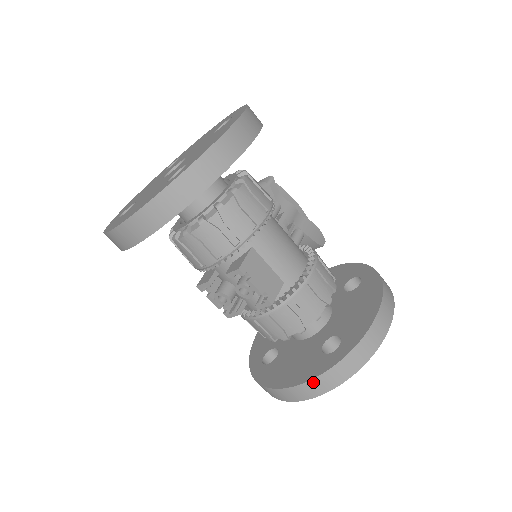
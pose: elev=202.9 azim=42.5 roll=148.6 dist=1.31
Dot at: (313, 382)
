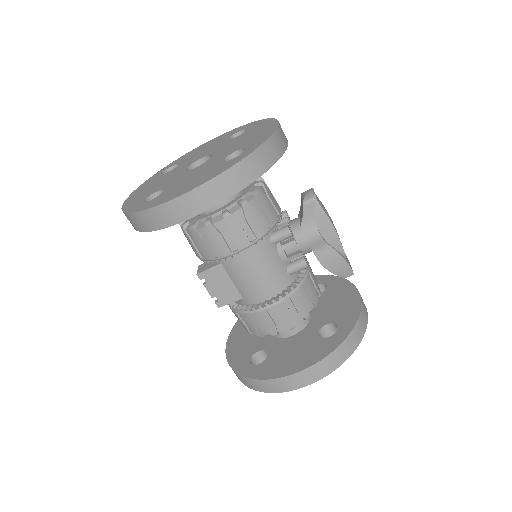
Dot at: (230, 365)
